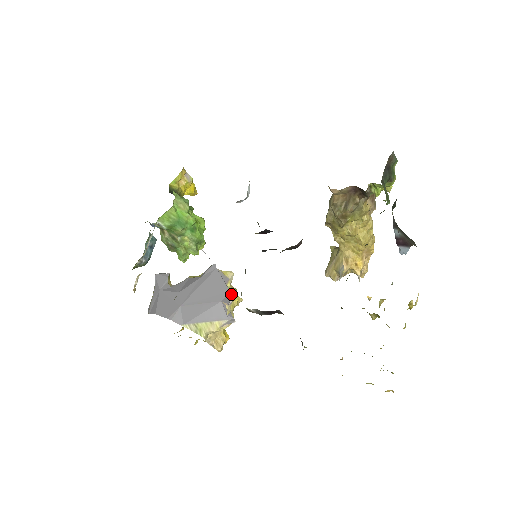
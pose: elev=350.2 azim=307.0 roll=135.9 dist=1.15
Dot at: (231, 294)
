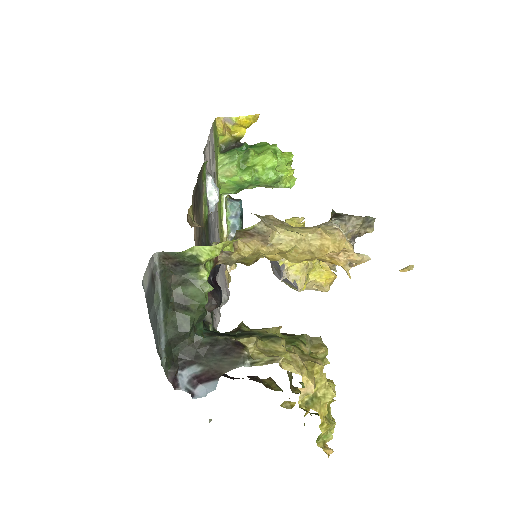
Dot at: (281, 270)
